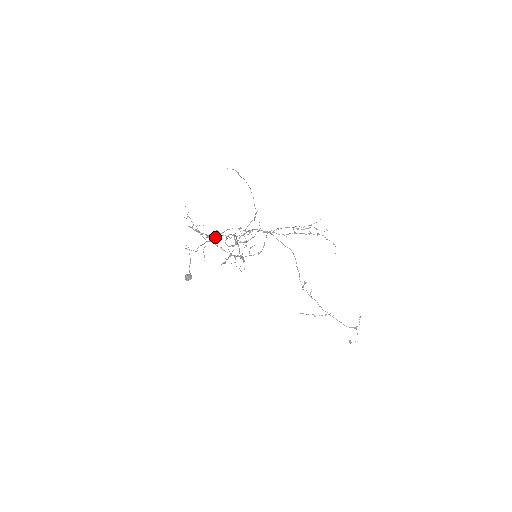
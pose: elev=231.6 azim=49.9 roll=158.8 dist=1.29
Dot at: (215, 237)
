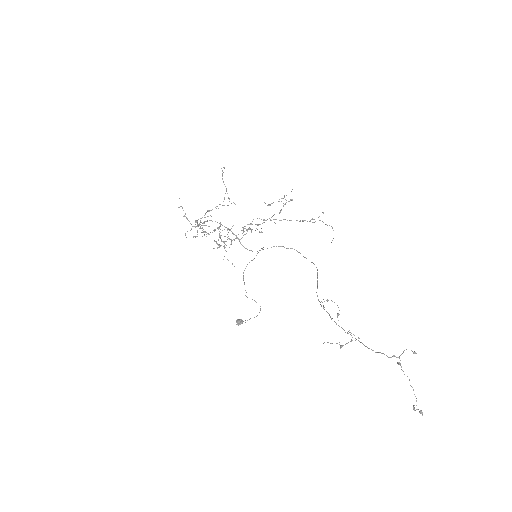
Dot at: occluded
